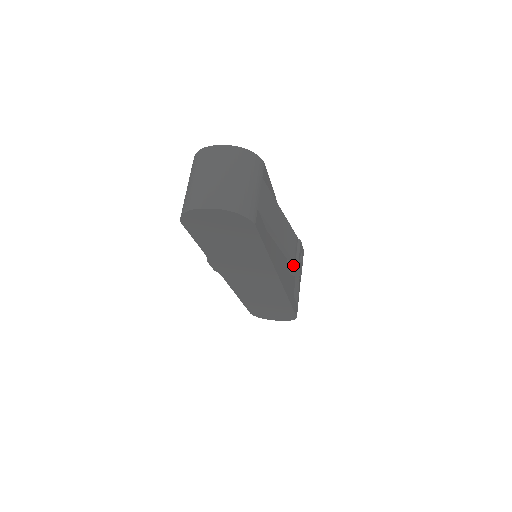
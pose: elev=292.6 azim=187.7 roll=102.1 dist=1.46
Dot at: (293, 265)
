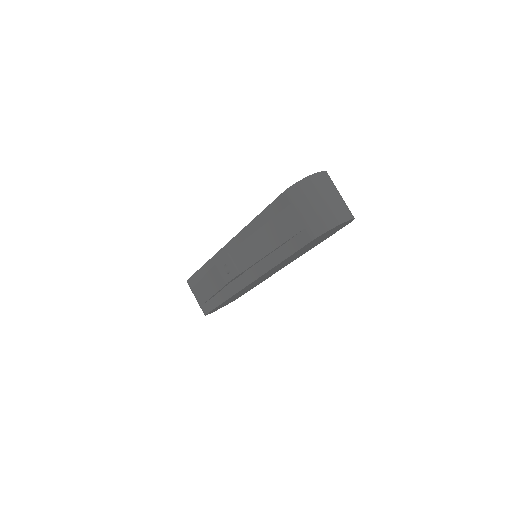
Dot at: occluded
